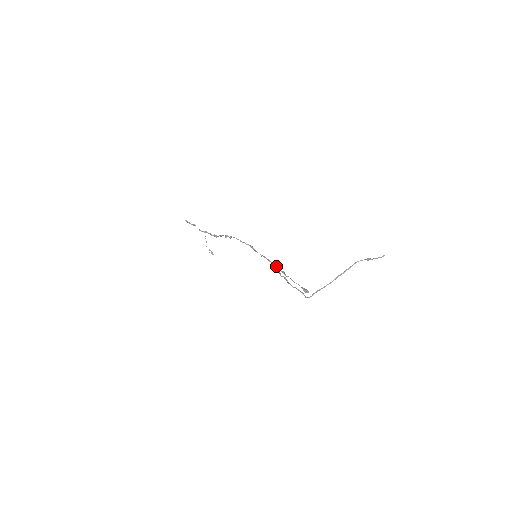
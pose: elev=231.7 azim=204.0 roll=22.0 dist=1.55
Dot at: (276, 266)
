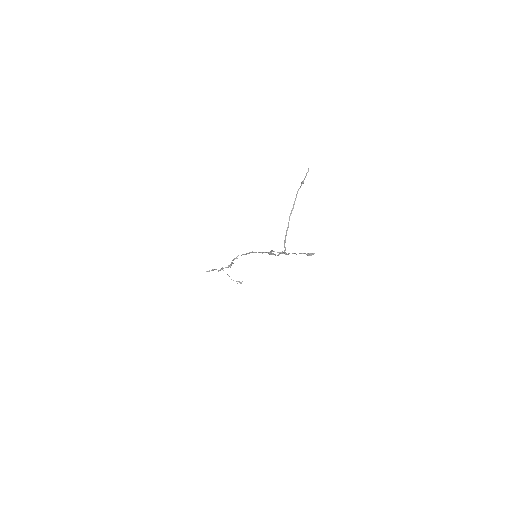
Dot at: (270, 251)
